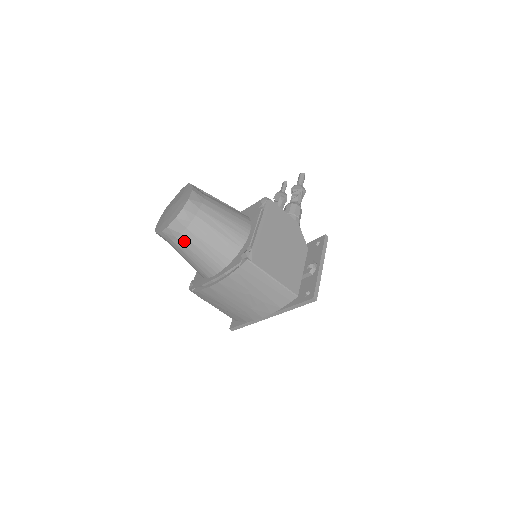
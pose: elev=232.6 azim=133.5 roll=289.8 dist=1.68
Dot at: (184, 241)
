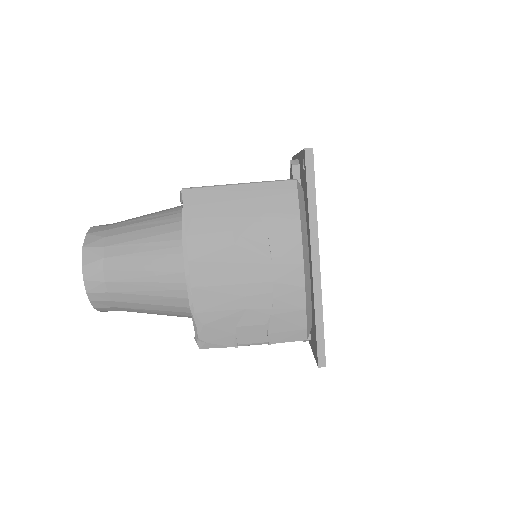
Dot at: (114, 264)
